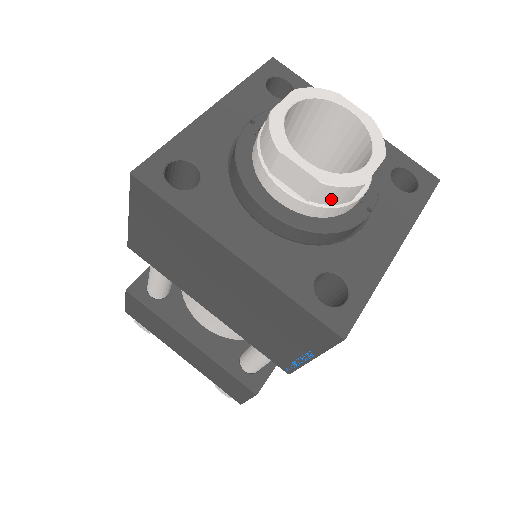
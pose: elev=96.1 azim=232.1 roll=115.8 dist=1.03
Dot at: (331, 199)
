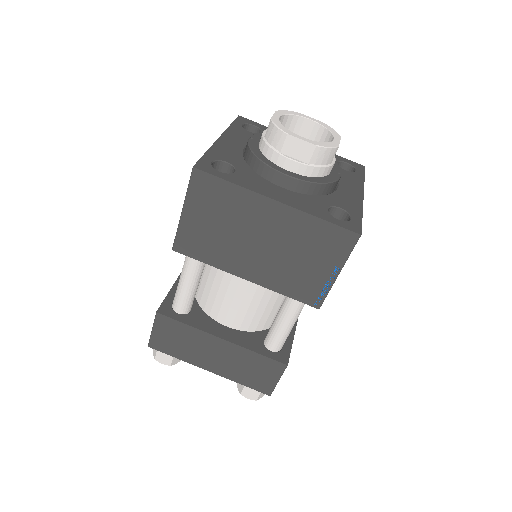
Dot at: (322, 160)
